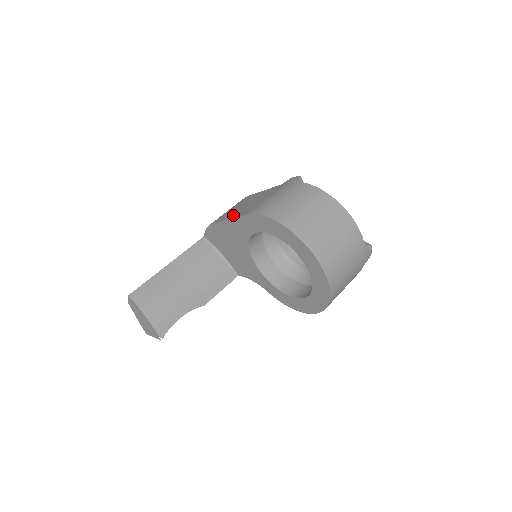
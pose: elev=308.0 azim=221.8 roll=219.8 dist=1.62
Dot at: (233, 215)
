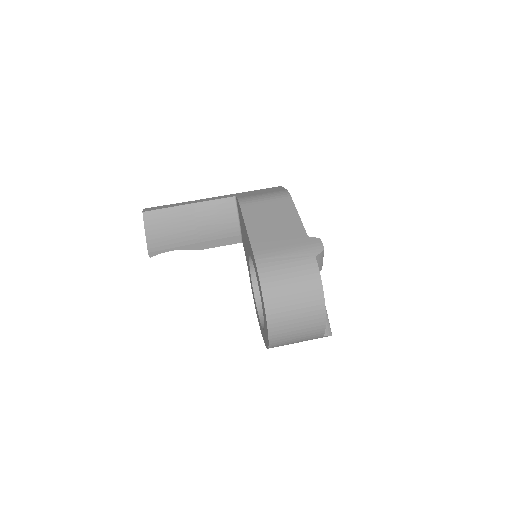
Dot at: (253, 227)
